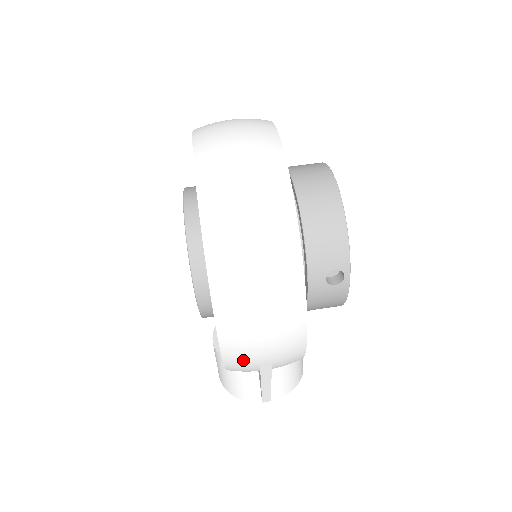
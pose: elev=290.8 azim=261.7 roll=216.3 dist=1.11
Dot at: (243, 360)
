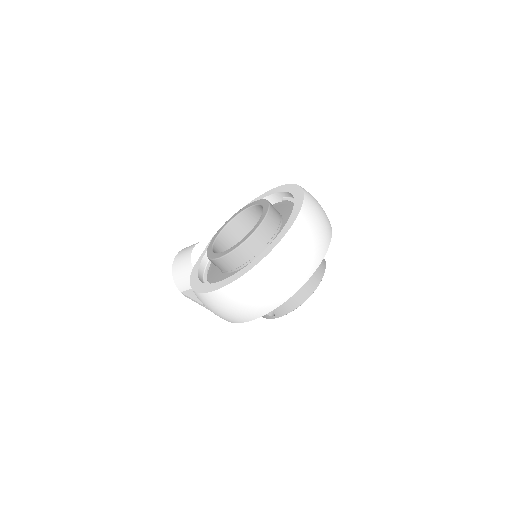
Dot at: (204, 302)
